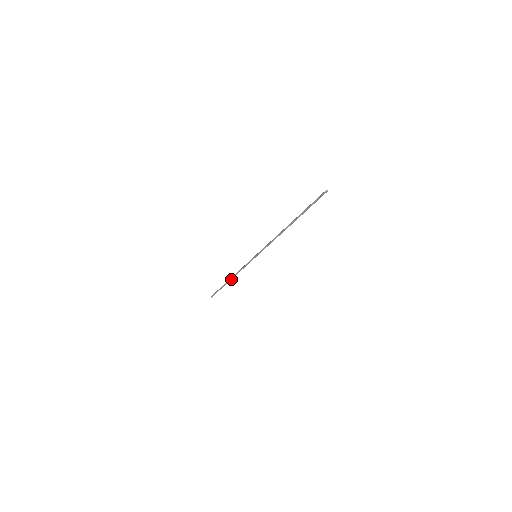
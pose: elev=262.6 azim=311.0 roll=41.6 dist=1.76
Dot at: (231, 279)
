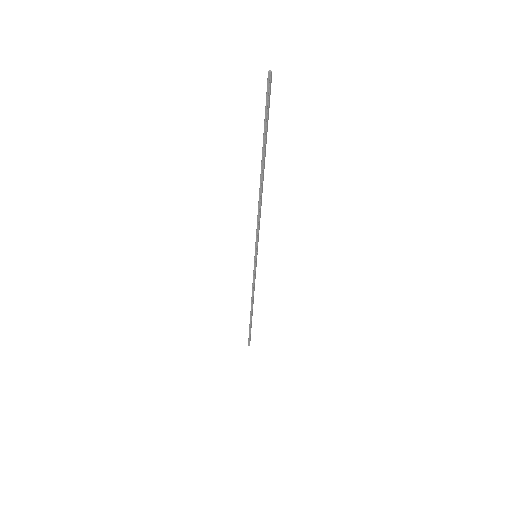
Dot at: (252, 308)
